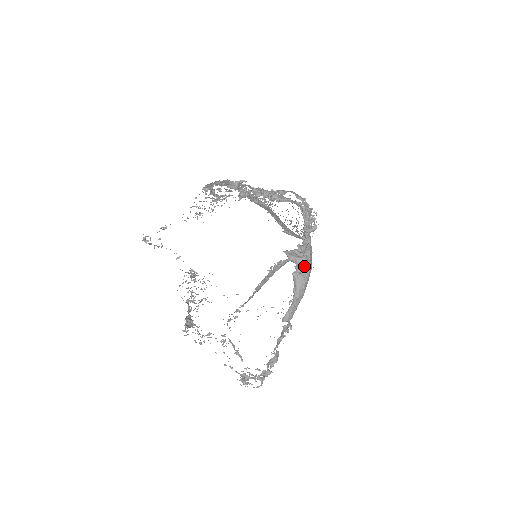
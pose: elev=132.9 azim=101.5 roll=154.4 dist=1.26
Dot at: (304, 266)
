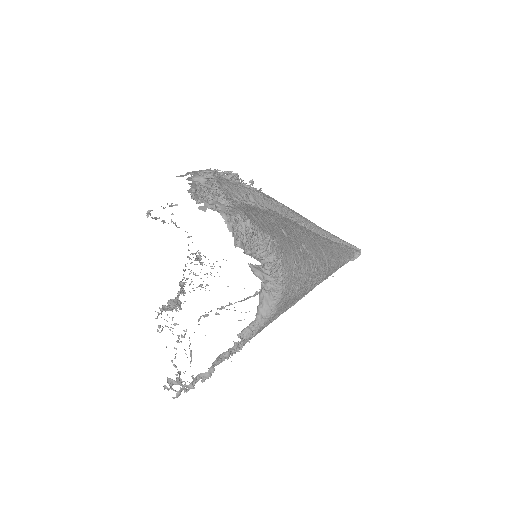
Dot at: (274, 285)
